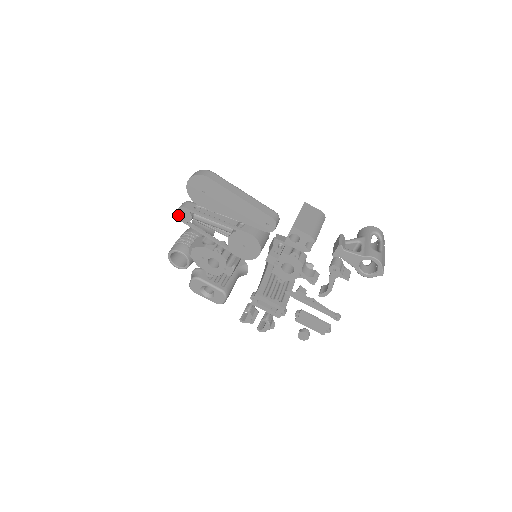
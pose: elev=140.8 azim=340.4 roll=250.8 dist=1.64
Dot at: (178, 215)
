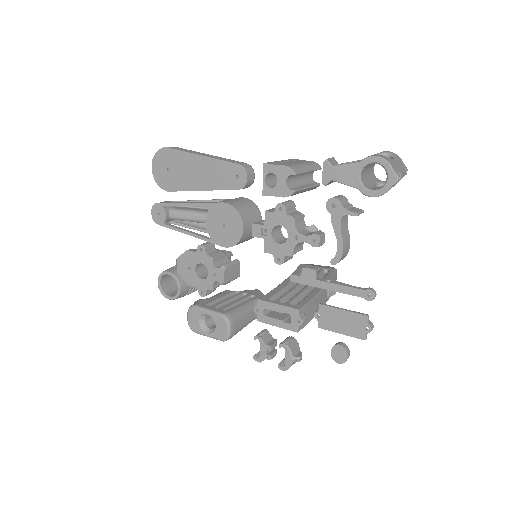
Dot at: (154, 217)
